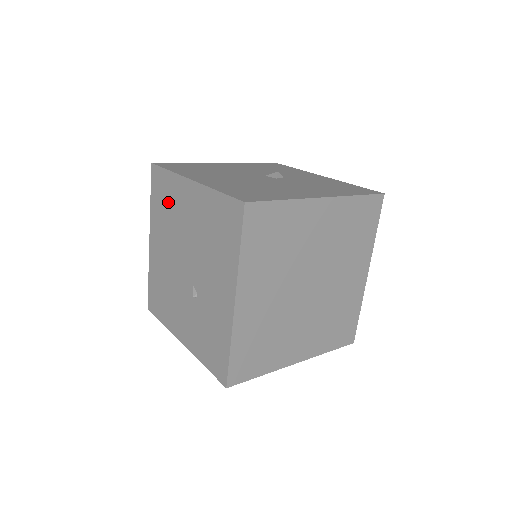
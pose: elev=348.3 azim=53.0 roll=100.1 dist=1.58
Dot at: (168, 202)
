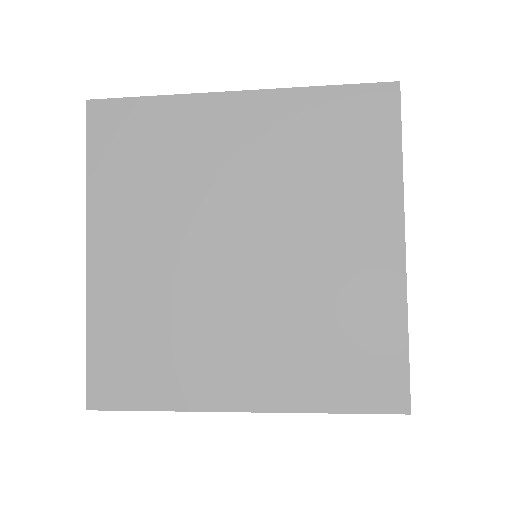
Dot at: occluded
